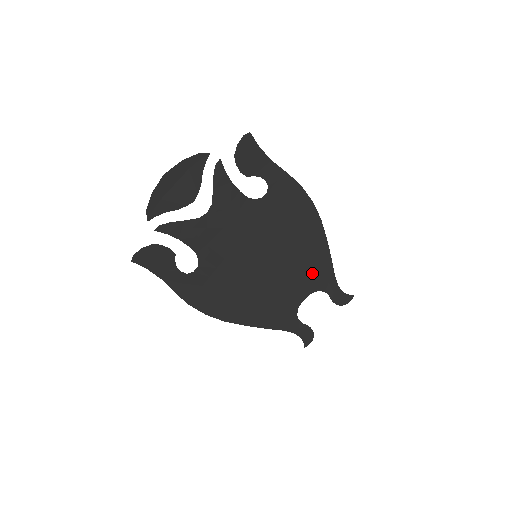
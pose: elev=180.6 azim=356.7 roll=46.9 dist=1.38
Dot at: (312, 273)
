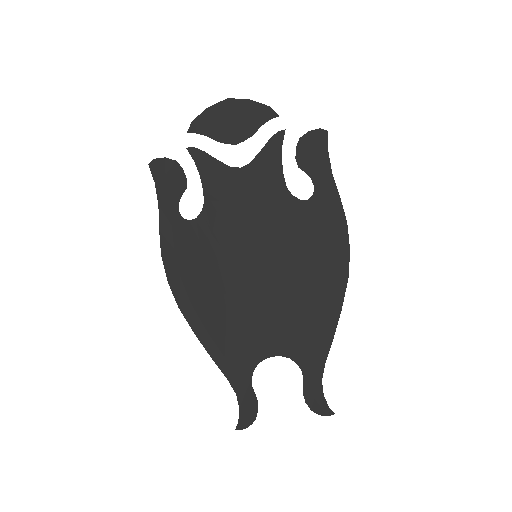
Dot at: (301, 332)
